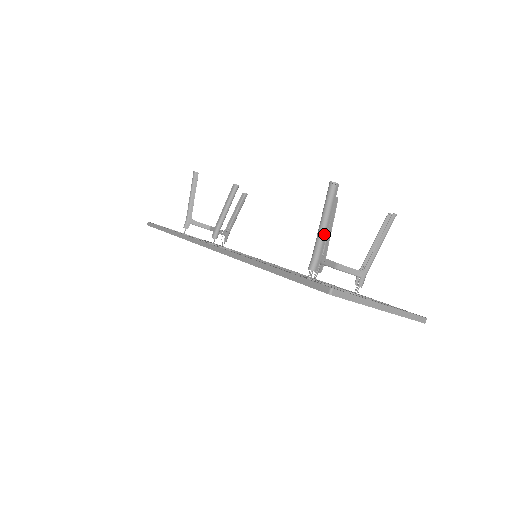
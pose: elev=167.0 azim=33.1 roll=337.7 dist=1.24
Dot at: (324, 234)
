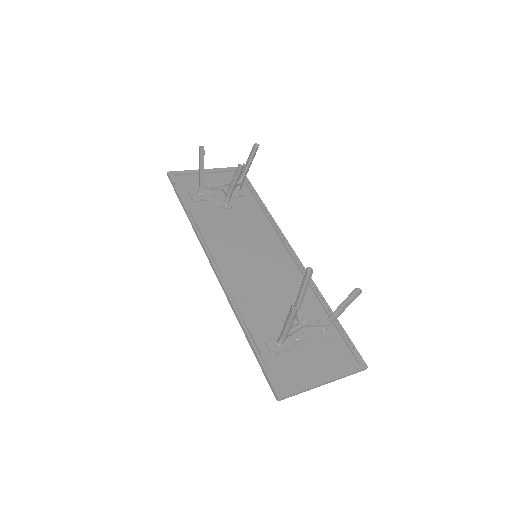
Dot at: (288, 330)
